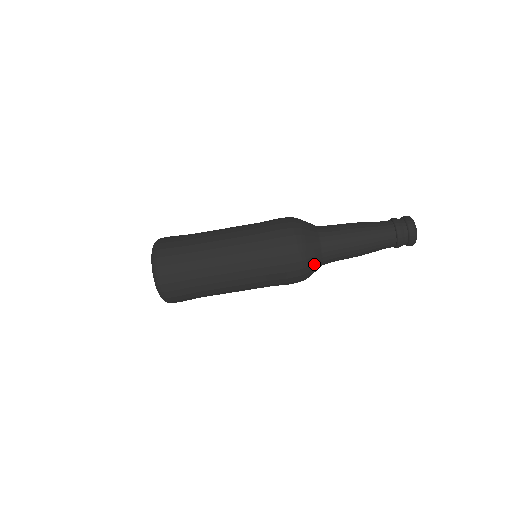
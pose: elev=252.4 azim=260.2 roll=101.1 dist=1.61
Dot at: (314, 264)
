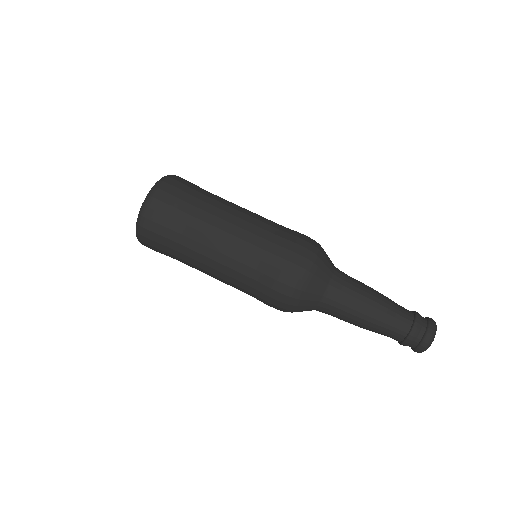
Dot at: (308, 302)
